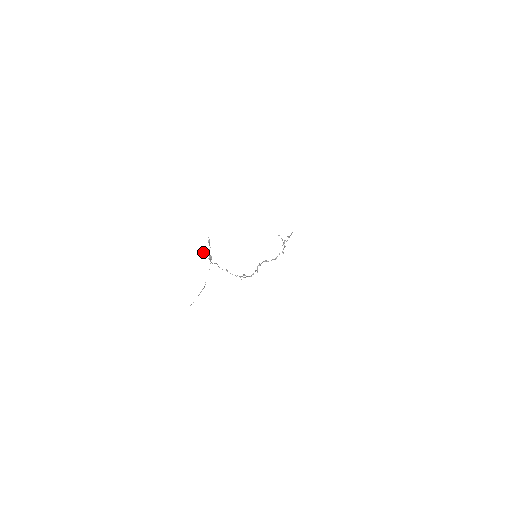
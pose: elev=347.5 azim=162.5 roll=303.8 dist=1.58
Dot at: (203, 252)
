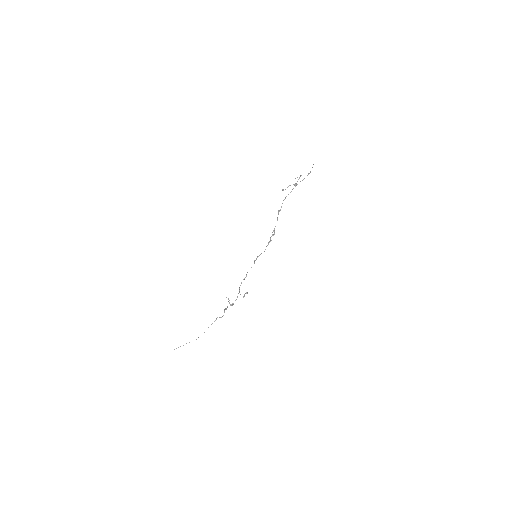
Dot at: (301, 175)
